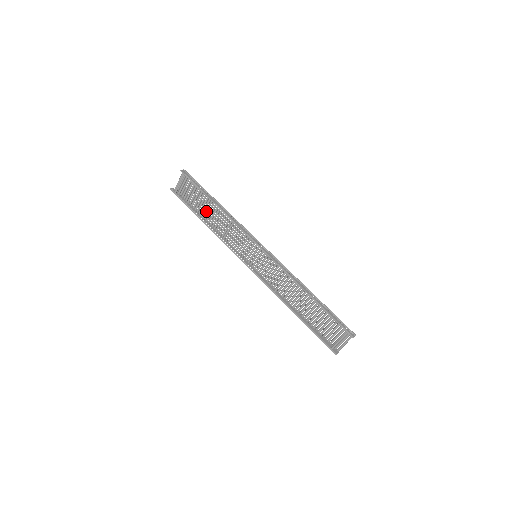
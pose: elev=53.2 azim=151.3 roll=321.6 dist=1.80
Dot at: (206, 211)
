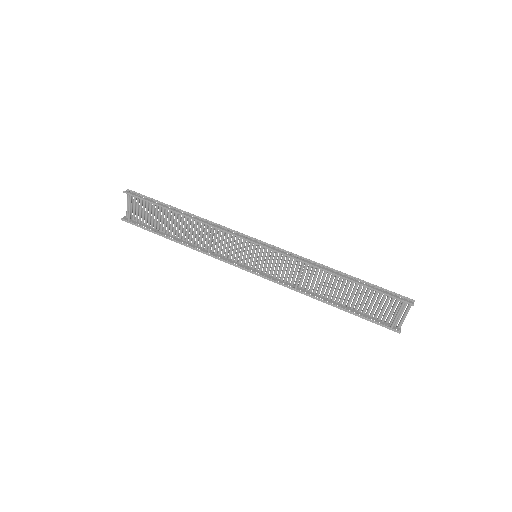
Dot at: (174, 227)
